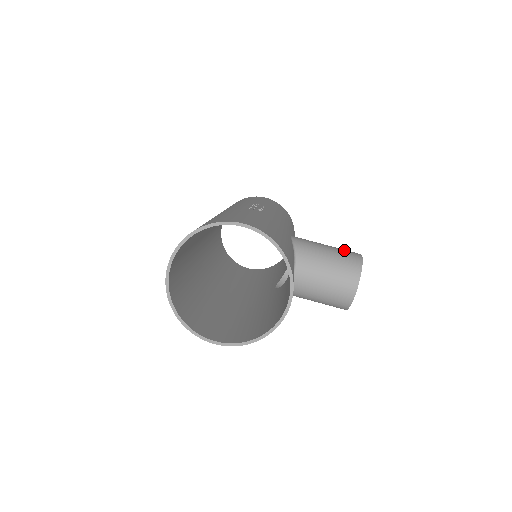
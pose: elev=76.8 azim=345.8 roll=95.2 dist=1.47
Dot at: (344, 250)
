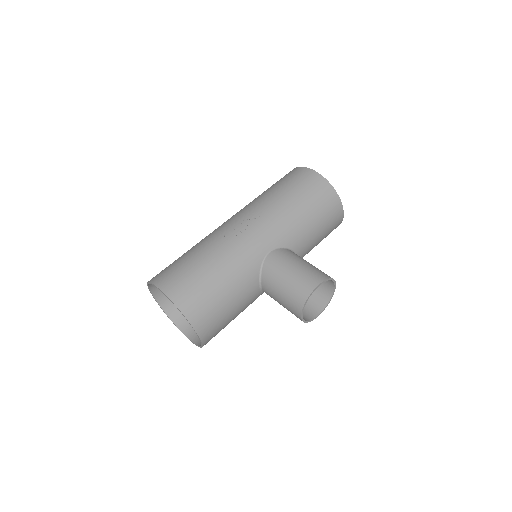
Dot at: (304, 277)
